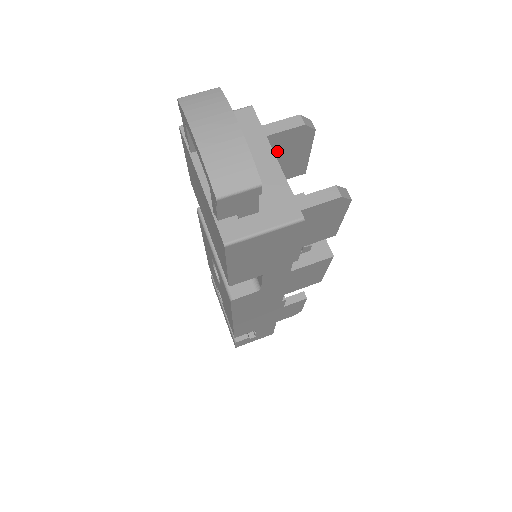
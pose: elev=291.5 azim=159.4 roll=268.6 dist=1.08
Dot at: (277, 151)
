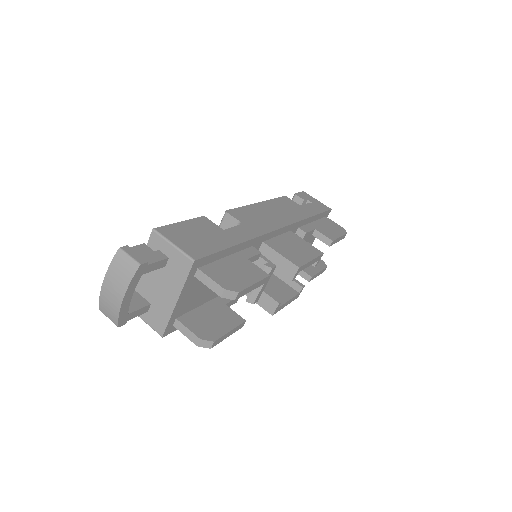
Dot at: occluded
